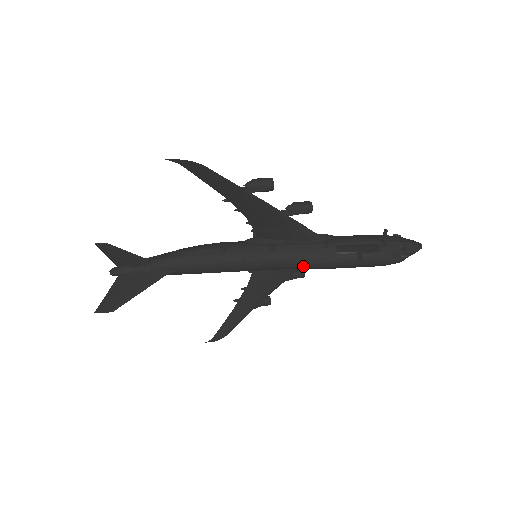
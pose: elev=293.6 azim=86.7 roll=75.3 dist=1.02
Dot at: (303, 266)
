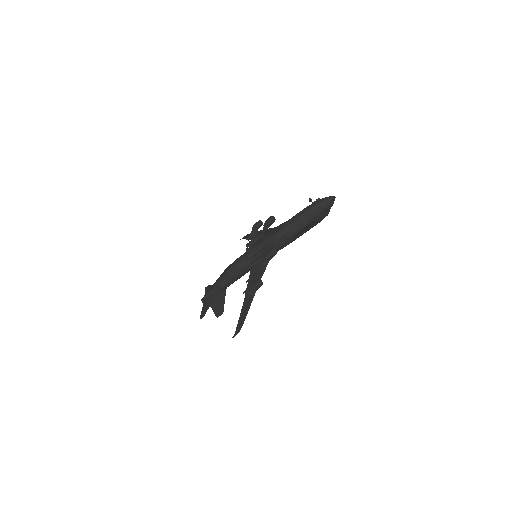
Dot at: (282, 248)
